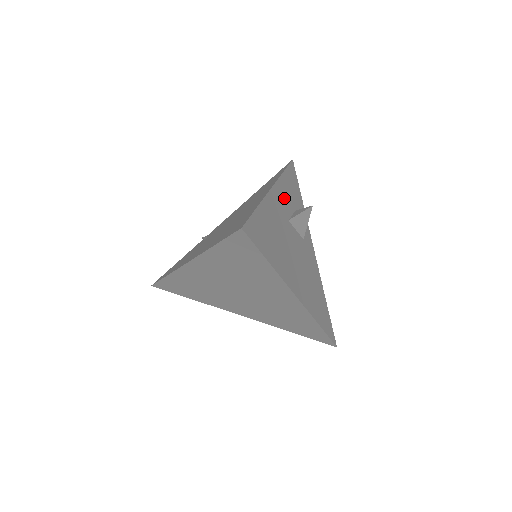
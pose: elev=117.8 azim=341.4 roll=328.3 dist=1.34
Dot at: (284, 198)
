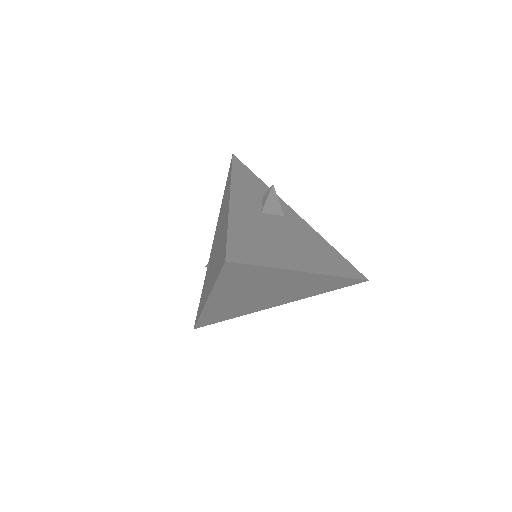
Dot at: (246, 197)
